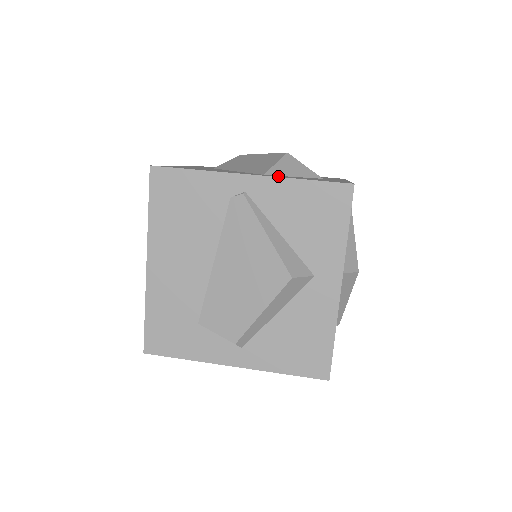
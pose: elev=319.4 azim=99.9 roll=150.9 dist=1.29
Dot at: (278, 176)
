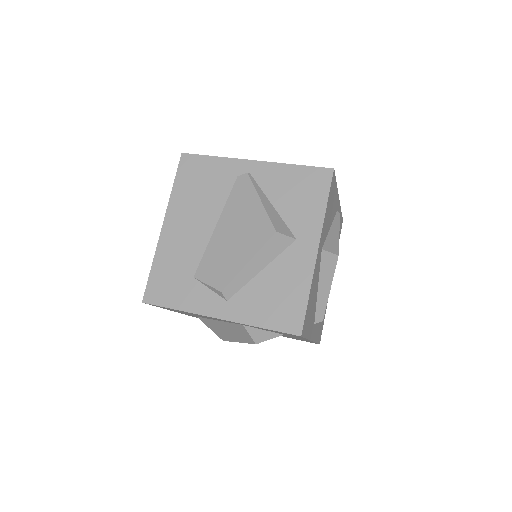
Dot at: occluded
